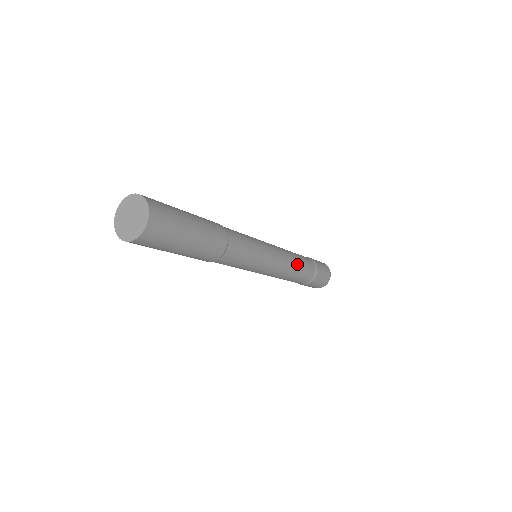
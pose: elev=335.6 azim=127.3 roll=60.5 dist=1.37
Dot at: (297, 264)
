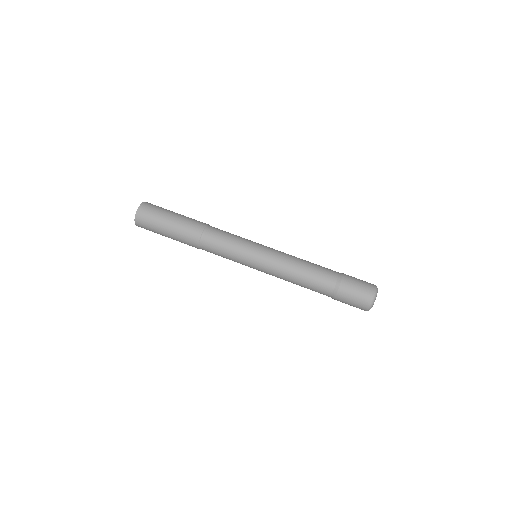
Dot at: (303, 264)
